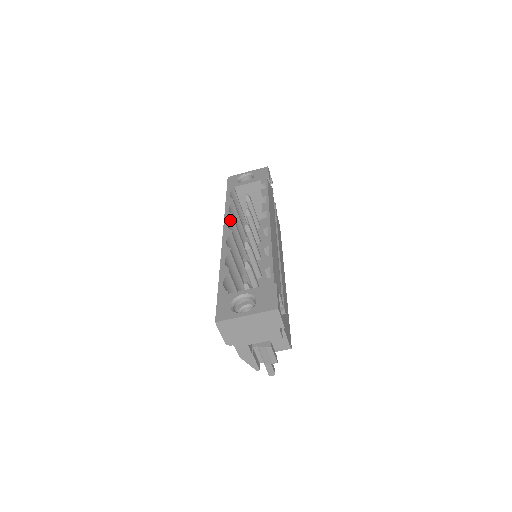
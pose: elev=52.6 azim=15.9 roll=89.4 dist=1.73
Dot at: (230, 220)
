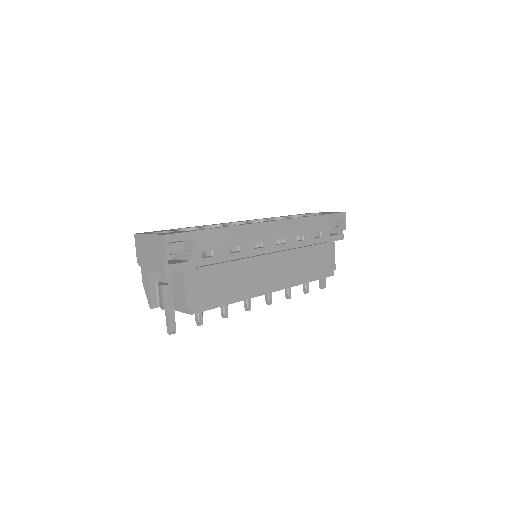
Dot at: (259, 221)
